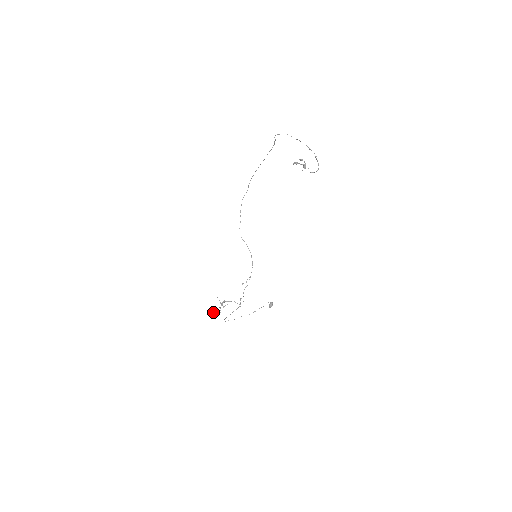
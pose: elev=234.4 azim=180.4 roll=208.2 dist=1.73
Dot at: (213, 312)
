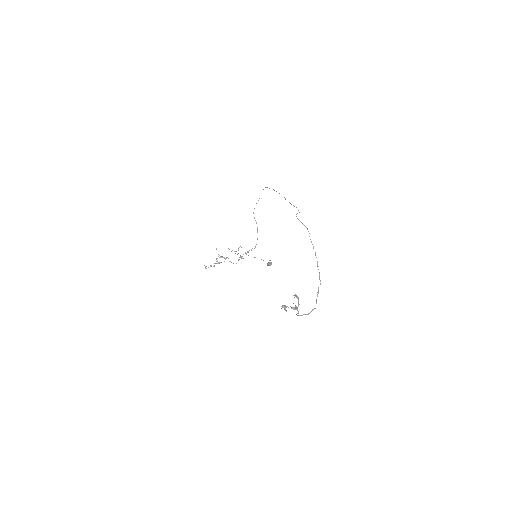
Dot at: occluded
